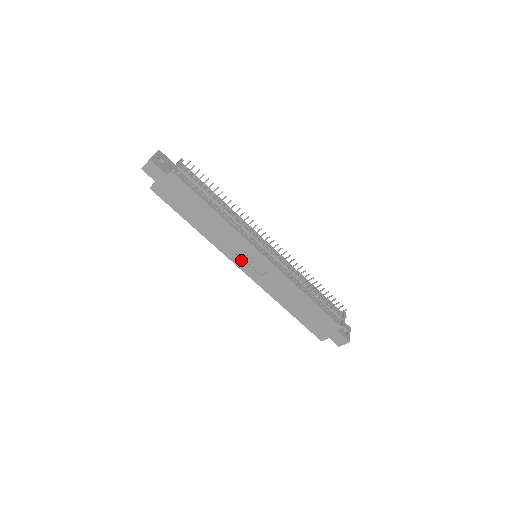
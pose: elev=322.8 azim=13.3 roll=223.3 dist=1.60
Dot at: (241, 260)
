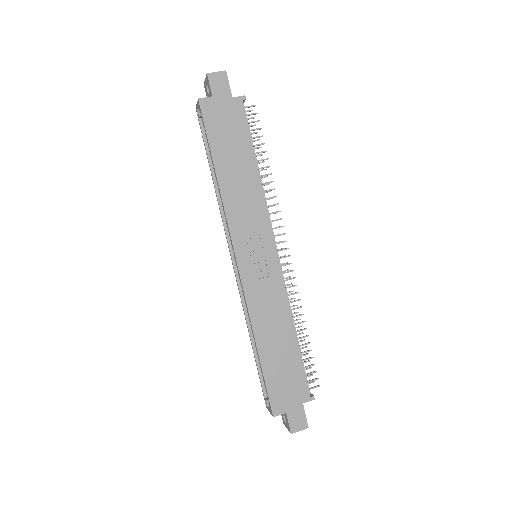
Dot at: (245, 246)
